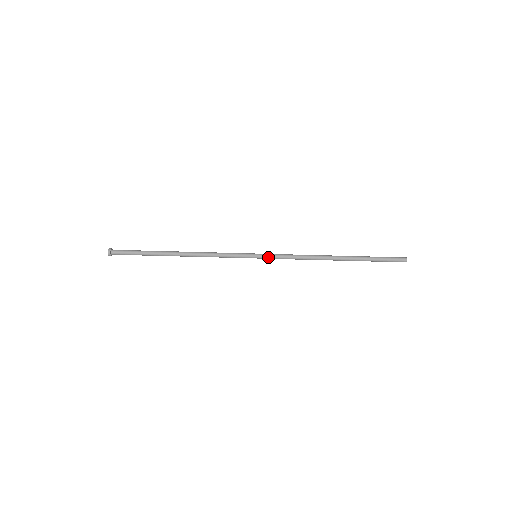
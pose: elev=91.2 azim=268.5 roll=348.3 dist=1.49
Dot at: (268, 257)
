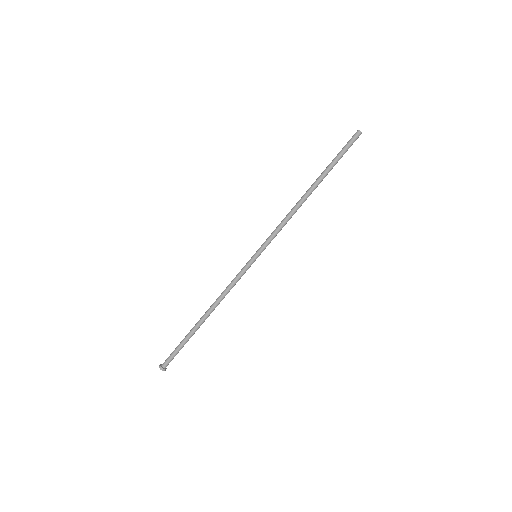
Dot at: (265, 248)
